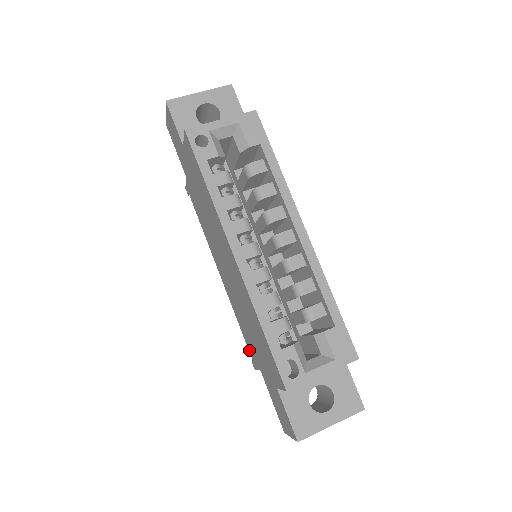
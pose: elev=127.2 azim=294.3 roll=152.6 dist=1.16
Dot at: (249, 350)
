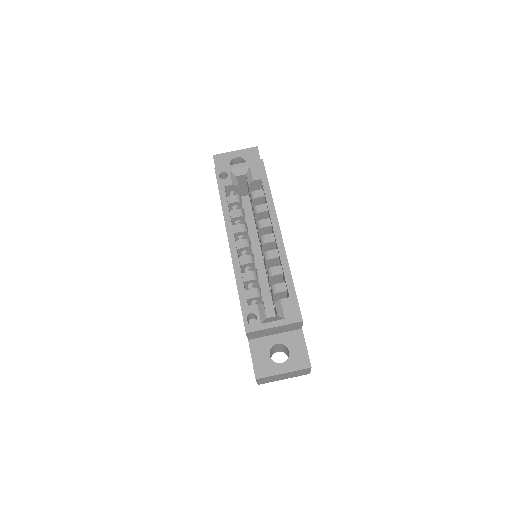
Dot at: occluded
